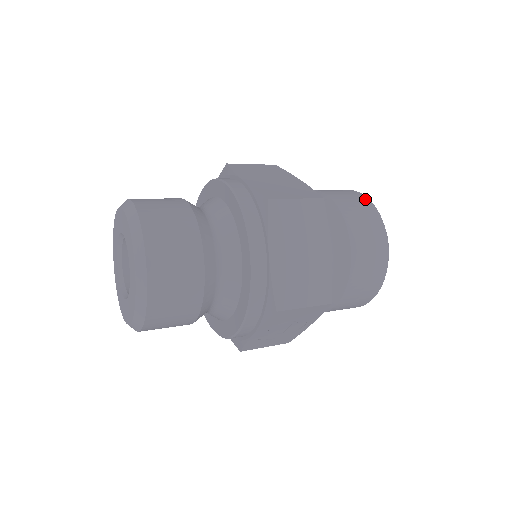
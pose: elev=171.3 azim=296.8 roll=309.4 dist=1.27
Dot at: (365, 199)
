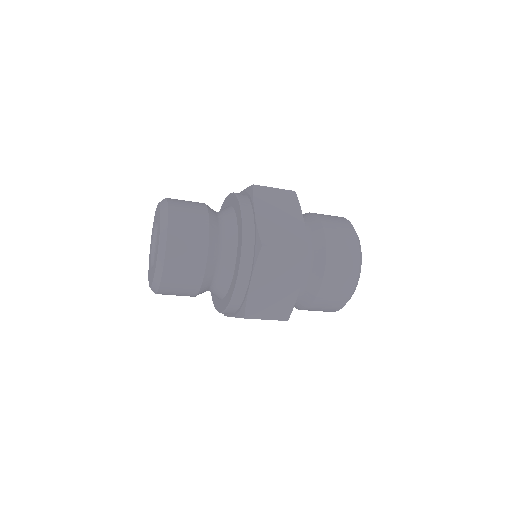
Dot at: (355, 242)
